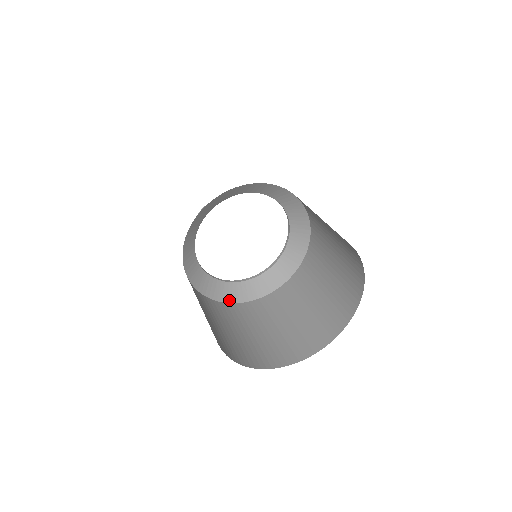
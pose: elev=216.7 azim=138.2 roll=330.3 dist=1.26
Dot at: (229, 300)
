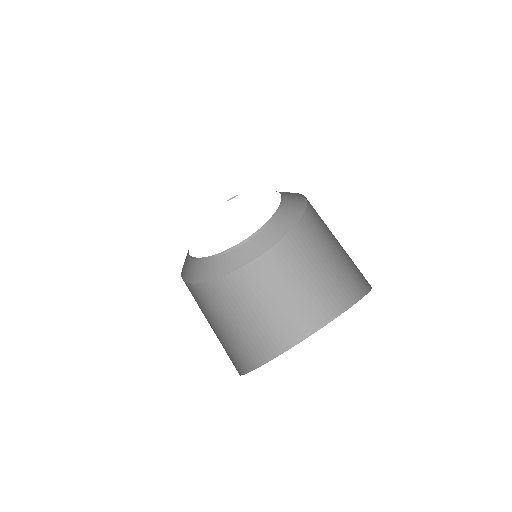
Dot at: (193, 280)
